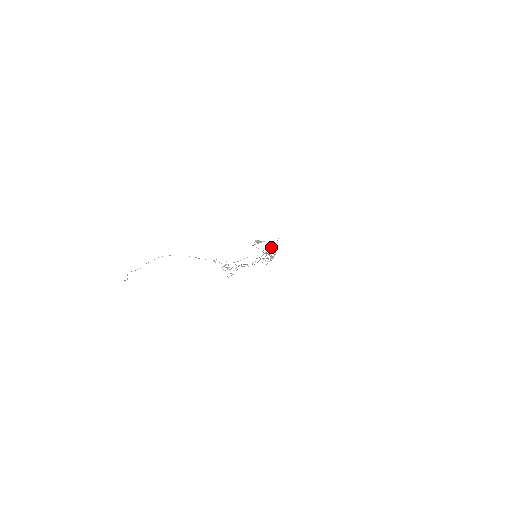
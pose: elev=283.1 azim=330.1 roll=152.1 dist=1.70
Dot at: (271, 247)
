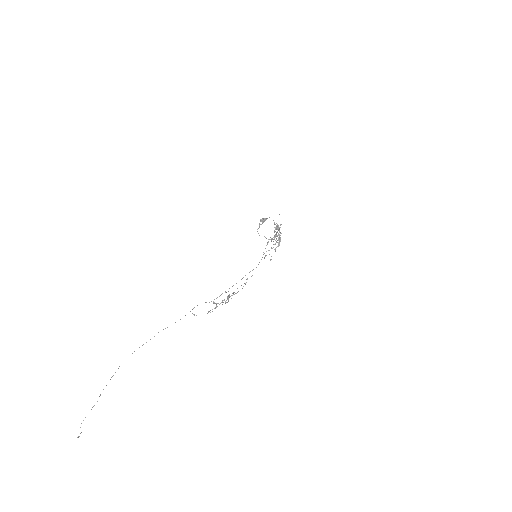
Dot at: (277, 227)
